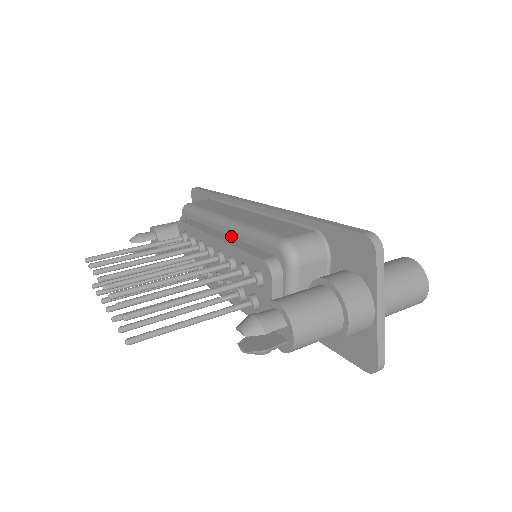
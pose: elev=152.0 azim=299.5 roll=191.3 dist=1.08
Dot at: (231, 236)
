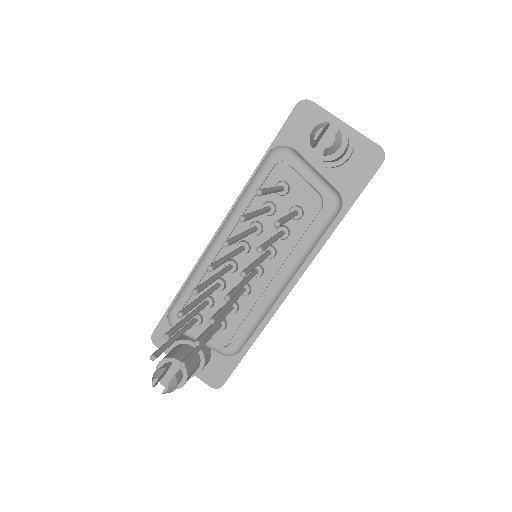
Dot at: occluded
